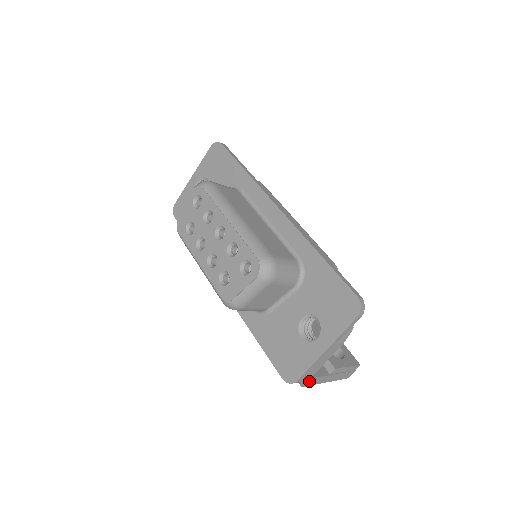
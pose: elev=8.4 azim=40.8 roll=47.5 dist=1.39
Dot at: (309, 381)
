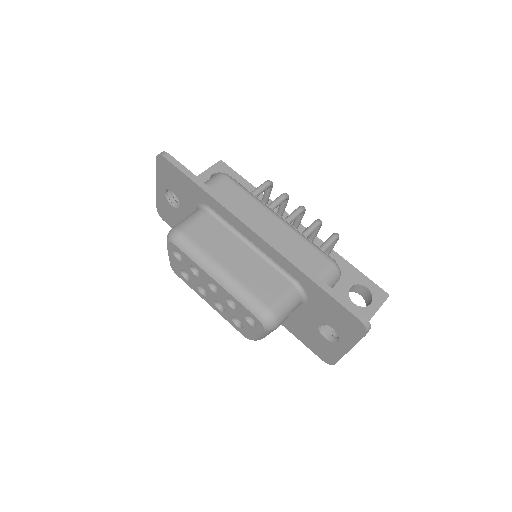
Dot at: occluded
